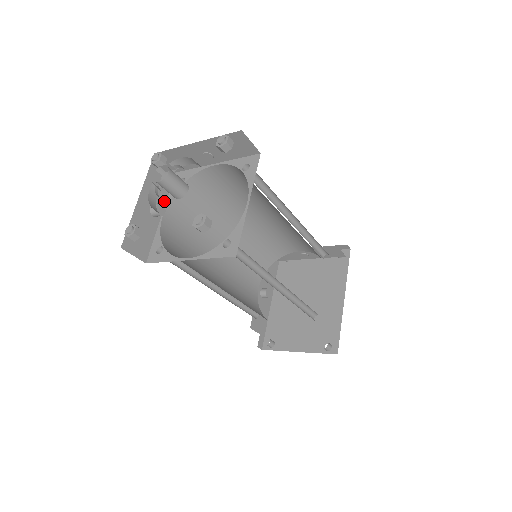
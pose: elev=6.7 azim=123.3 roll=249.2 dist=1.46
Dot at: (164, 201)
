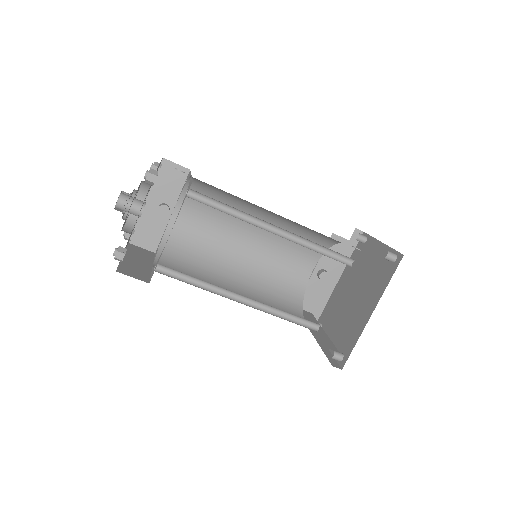
Dot at: (176, 199)
